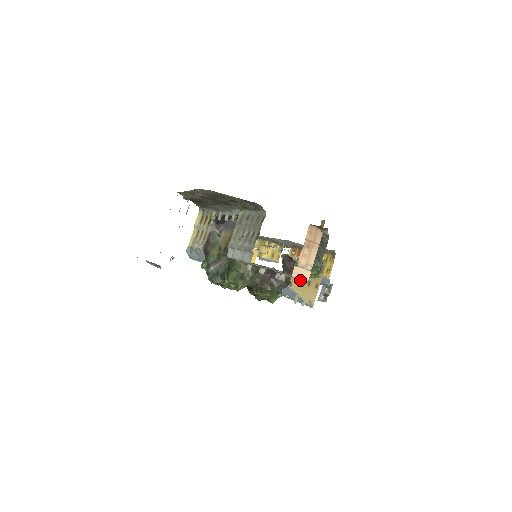
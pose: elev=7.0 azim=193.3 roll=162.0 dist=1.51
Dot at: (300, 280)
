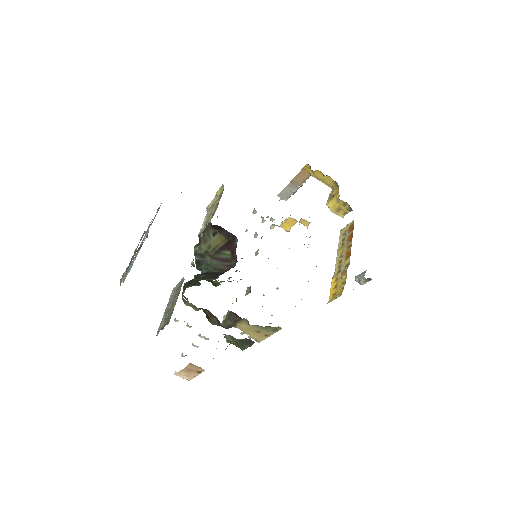
Dot at: (182, 377)
